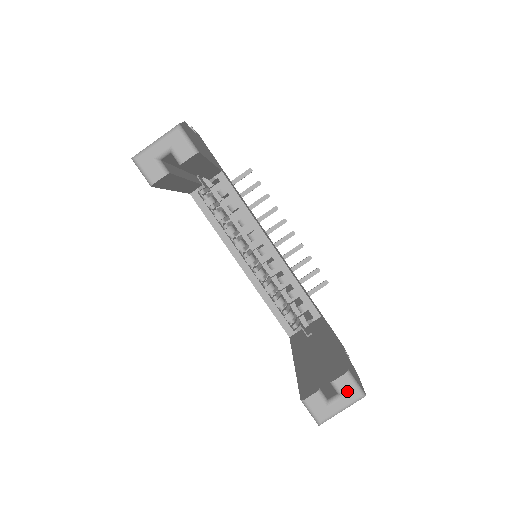
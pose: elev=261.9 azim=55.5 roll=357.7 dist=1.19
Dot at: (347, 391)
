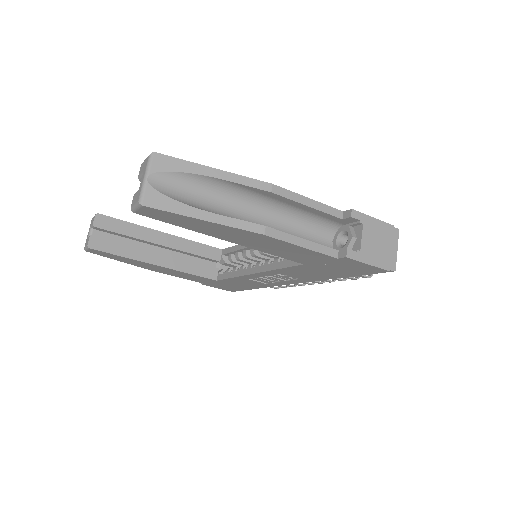
Dot at: (144, 168)
